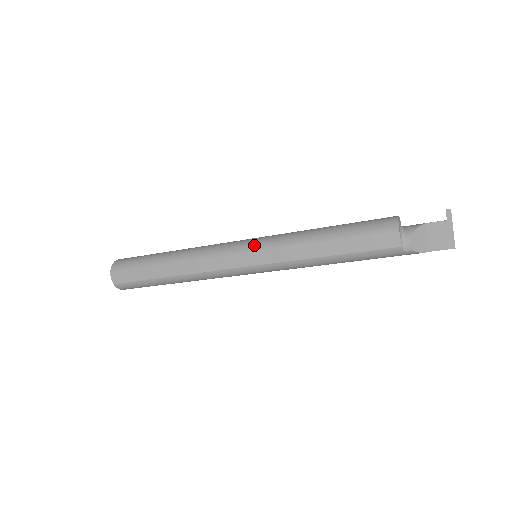
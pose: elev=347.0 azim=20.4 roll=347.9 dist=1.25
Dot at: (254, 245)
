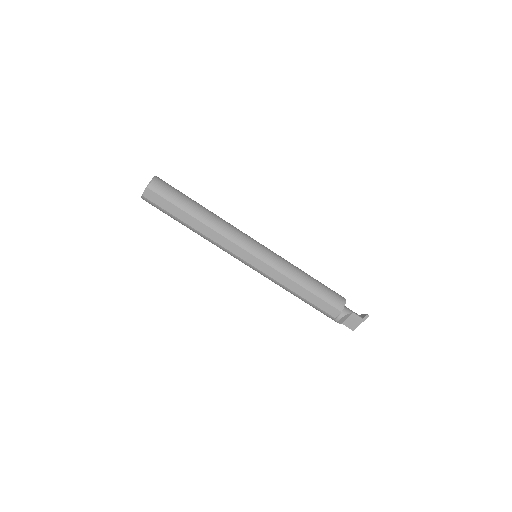
Dot at: (264, 256)
